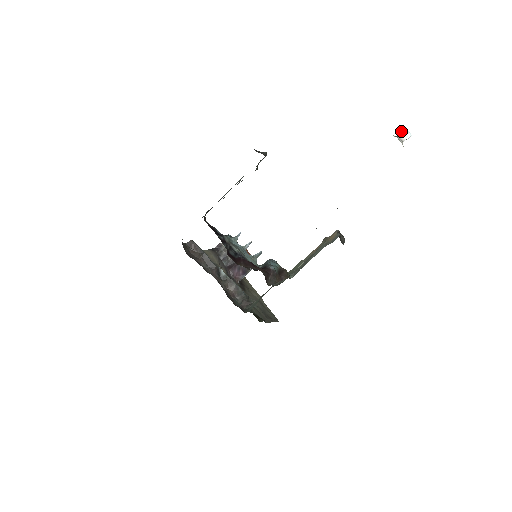
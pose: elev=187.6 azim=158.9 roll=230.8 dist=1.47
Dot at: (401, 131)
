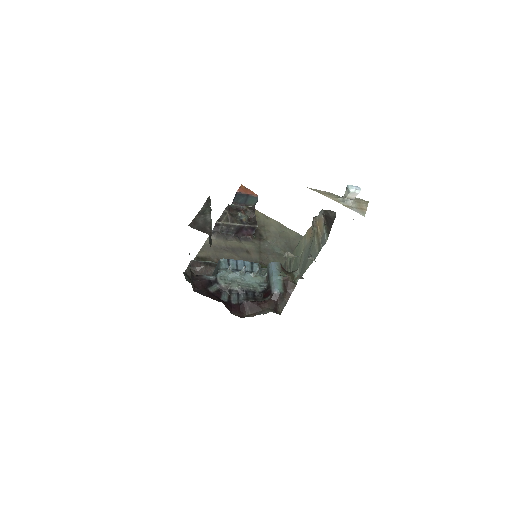
Dot at: (345, 191)
